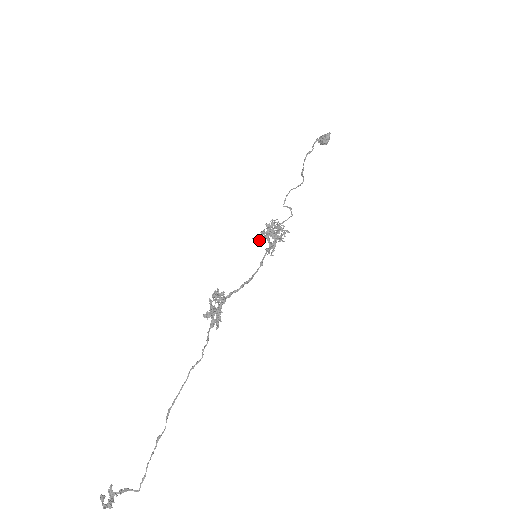
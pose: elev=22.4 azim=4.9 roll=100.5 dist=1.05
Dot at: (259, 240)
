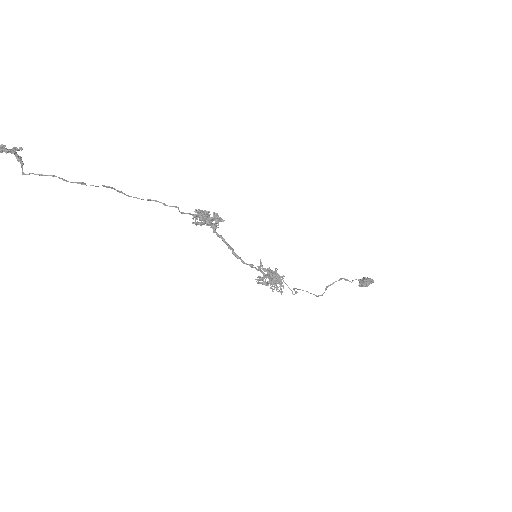
Dot at: occluded
